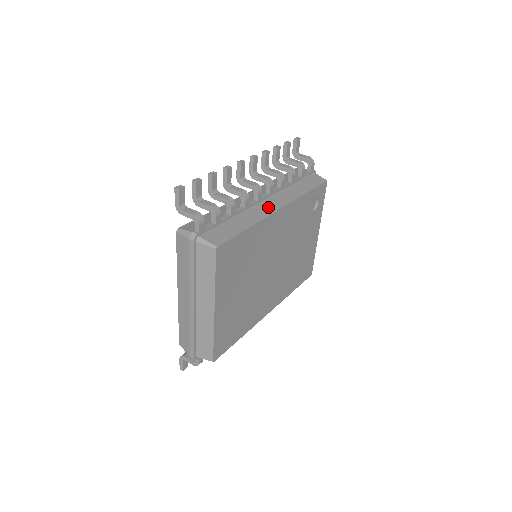
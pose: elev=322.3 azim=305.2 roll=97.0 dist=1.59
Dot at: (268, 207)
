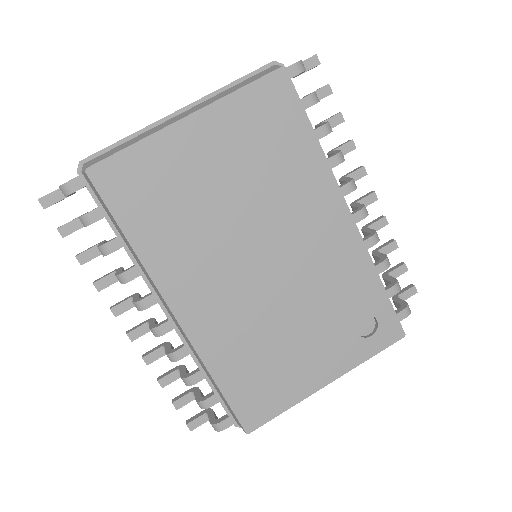
Dot at: occluded
